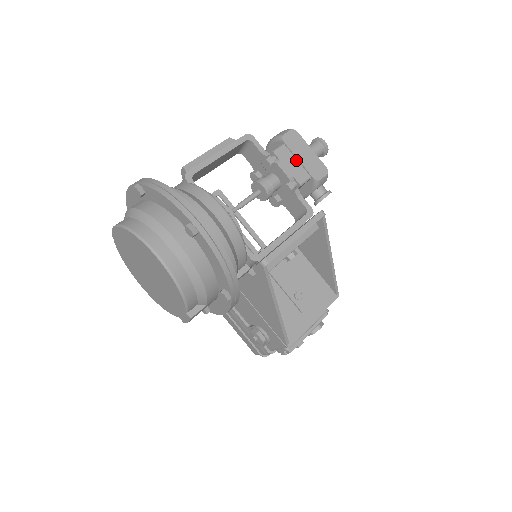
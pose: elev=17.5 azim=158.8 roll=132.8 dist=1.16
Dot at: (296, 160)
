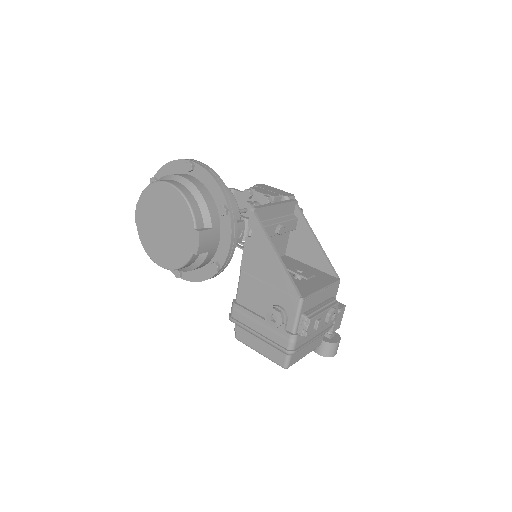
Dot at: (268, 191)
